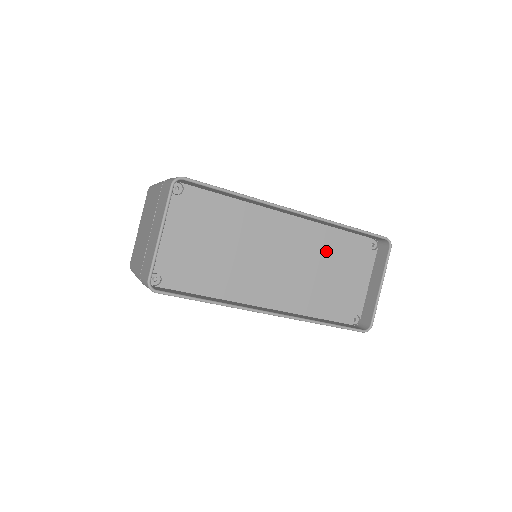
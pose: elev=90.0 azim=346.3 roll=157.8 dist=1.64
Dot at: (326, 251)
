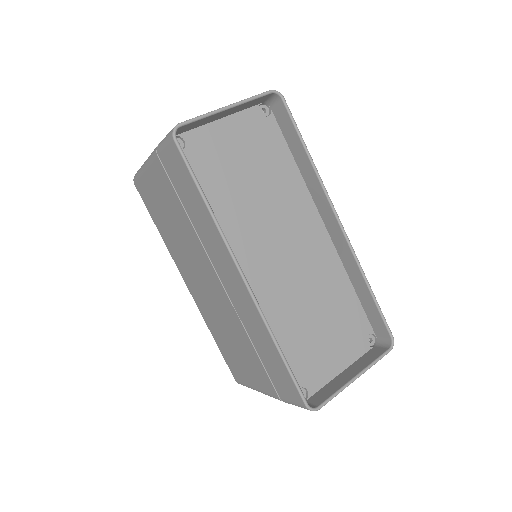
Dot at: (330, 296)
